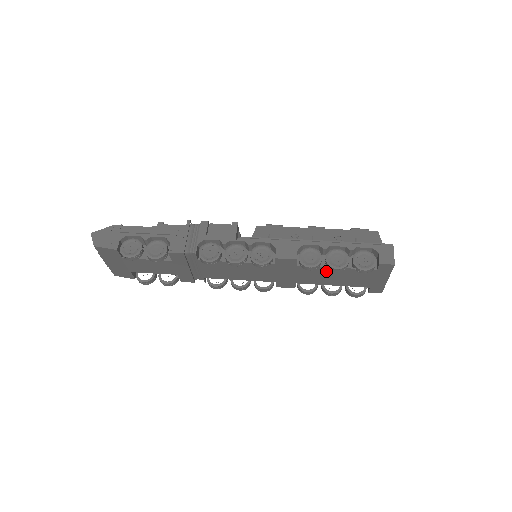
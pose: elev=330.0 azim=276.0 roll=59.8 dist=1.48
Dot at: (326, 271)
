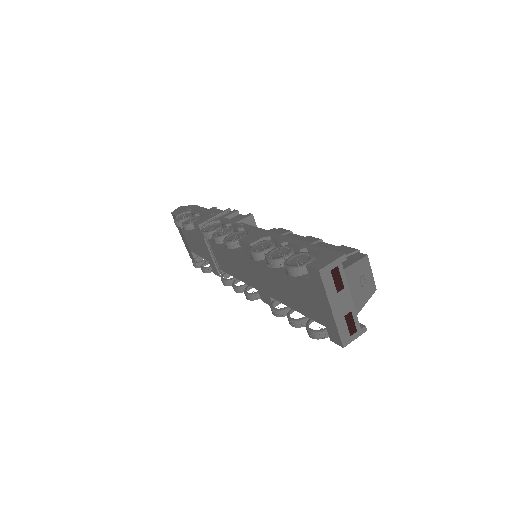
Dot at: (277, 274)
